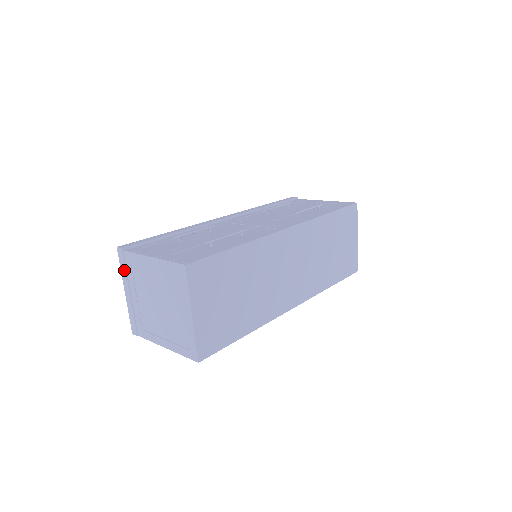
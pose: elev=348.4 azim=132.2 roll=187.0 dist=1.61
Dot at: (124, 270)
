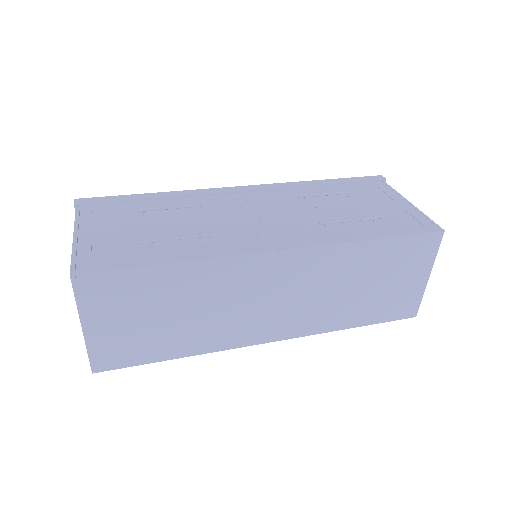
Dot at: occluded
